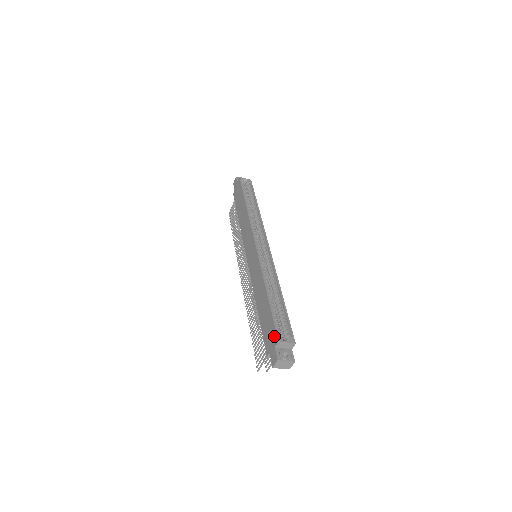
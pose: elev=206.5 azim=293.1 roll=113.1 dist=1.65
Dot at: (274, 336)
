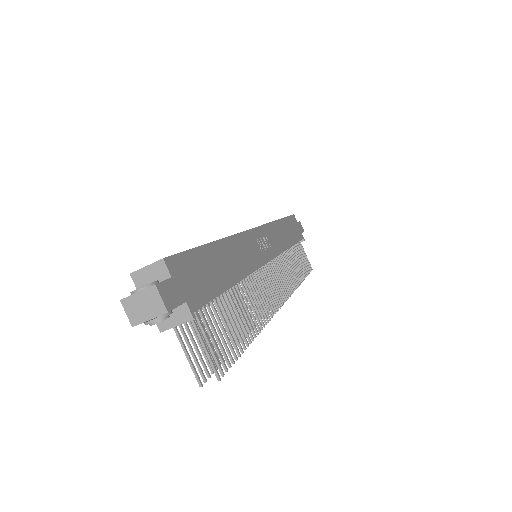
Dot at: occluded
